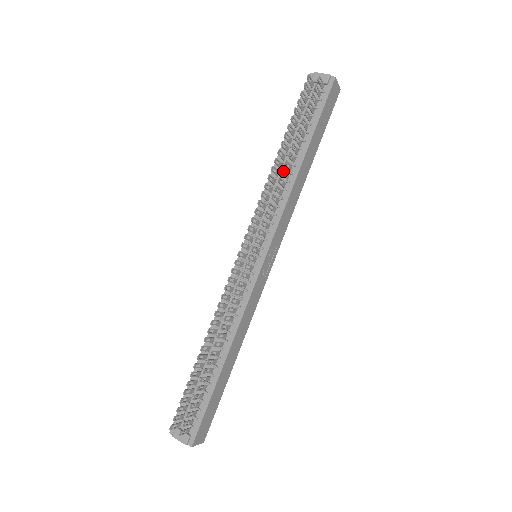
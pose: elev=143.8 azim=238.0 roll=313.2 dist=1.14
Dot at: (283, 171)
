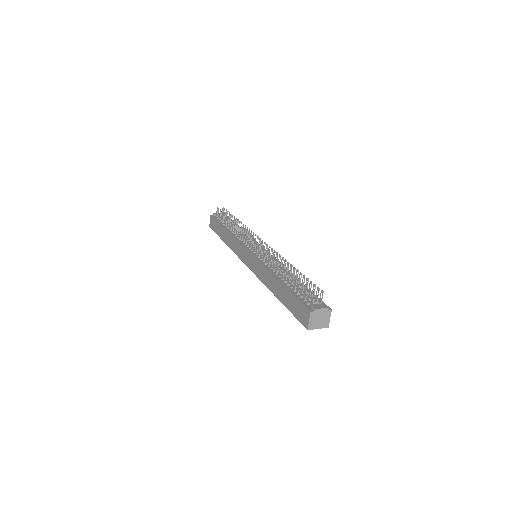
Dot at: occluded
